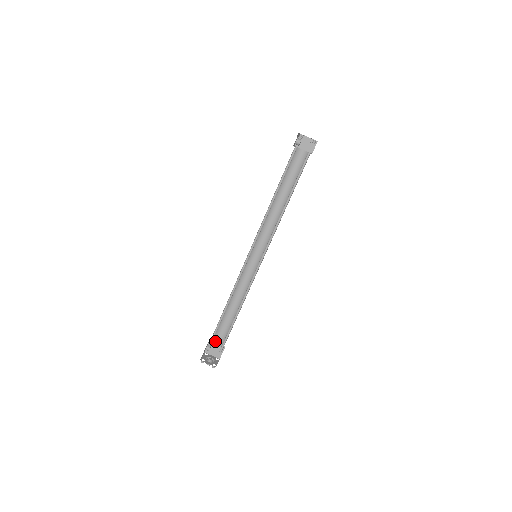
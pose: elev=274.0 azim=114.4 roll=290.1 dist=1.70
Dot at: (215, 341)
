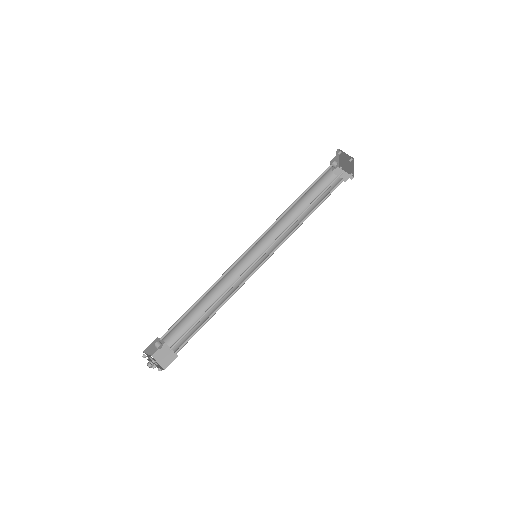
Dot at: (170, 344)
